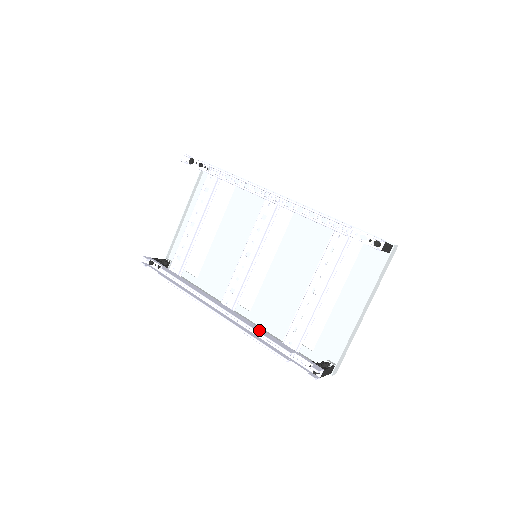
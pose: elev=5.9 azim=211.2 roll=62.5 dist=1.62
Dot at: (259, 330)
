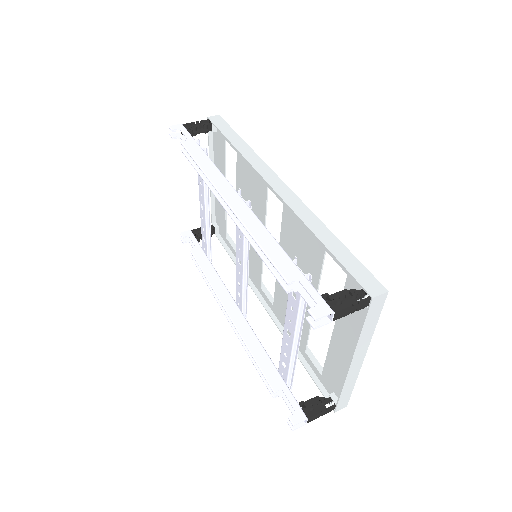
Dot at: (256, 350)
